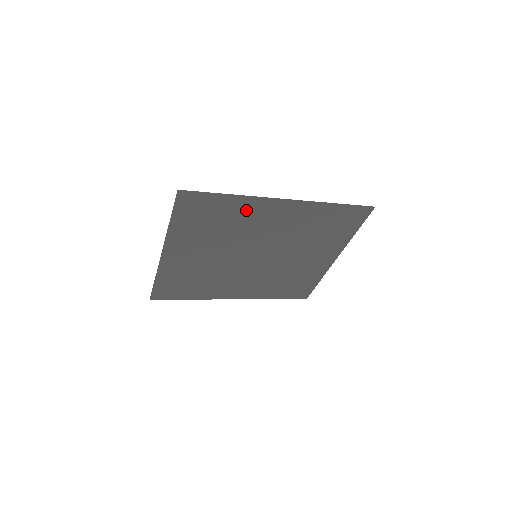
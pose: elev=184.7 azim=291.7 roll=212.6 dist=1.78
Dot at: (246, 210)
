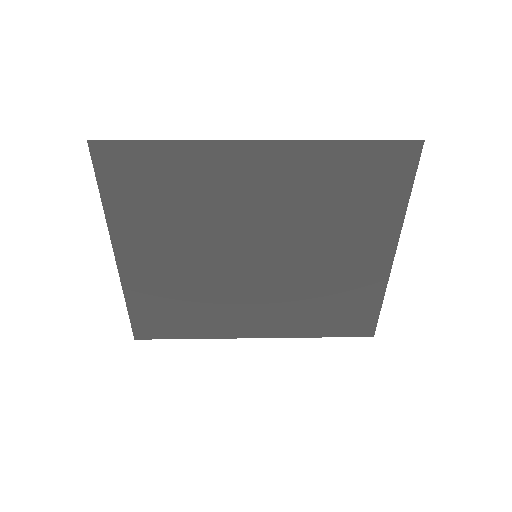
Dot at: (204, 168)
